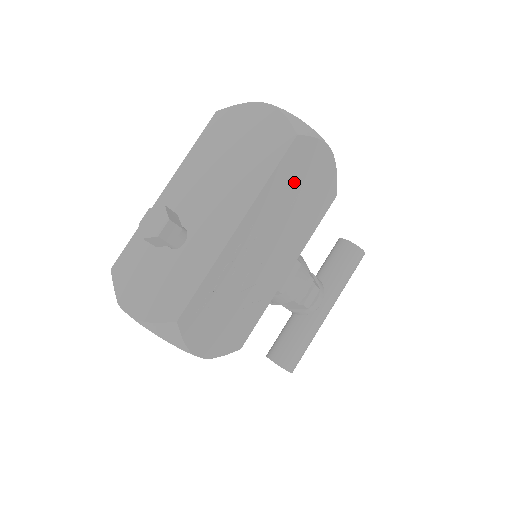
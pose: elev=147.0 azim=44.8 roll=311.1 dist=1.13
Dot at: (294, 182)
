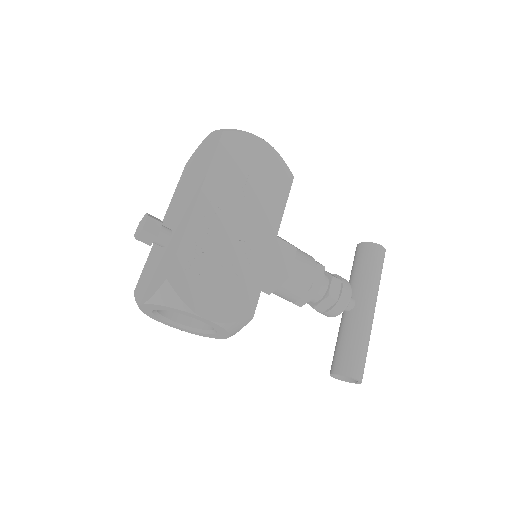
Dot at: (239, 166)
